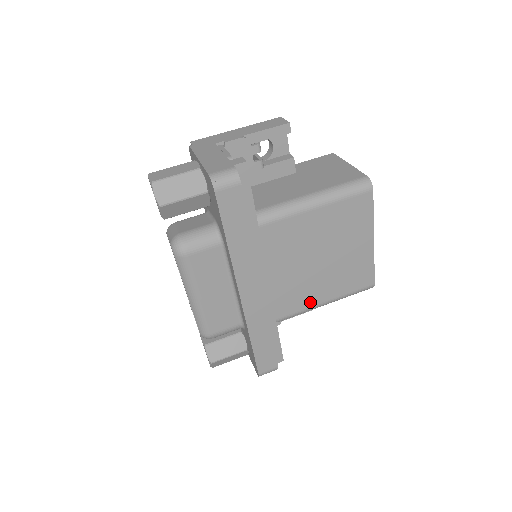
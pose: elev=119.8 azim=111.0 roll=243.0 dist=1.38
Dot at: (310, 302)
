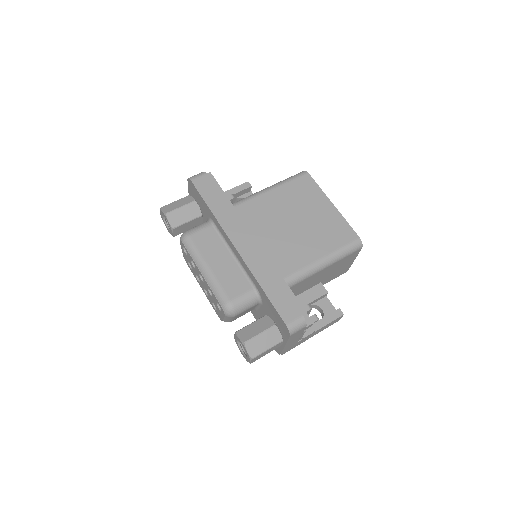
Dot at: (307, 259)
